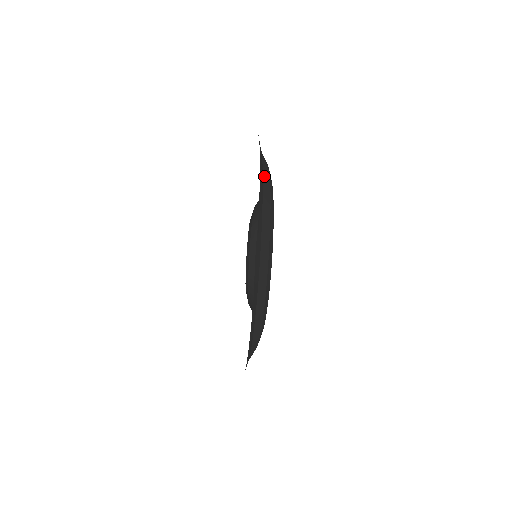
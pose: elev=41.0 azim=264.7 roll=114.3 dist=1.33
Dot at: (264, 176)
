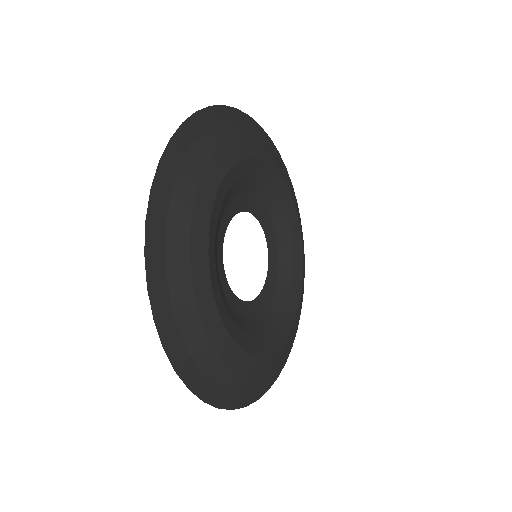
Dot at: (215, 131)
